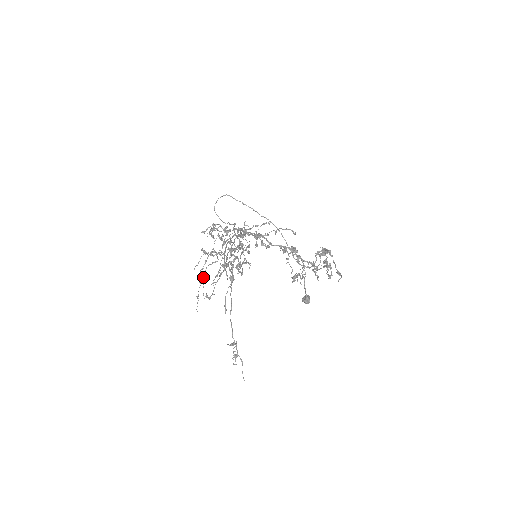
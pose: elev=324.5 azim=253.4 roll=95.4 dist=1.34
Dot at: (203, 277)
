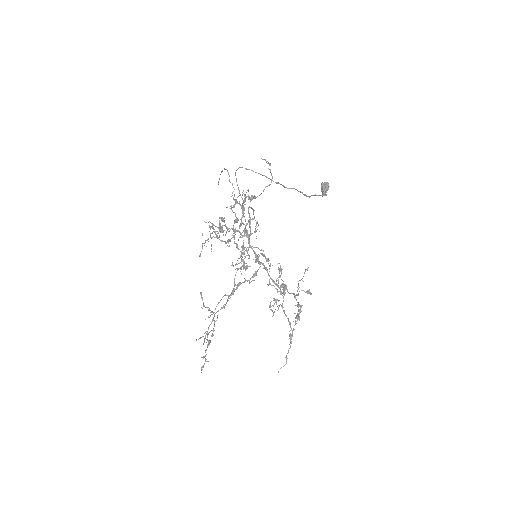
Dot at: (221, 172)
